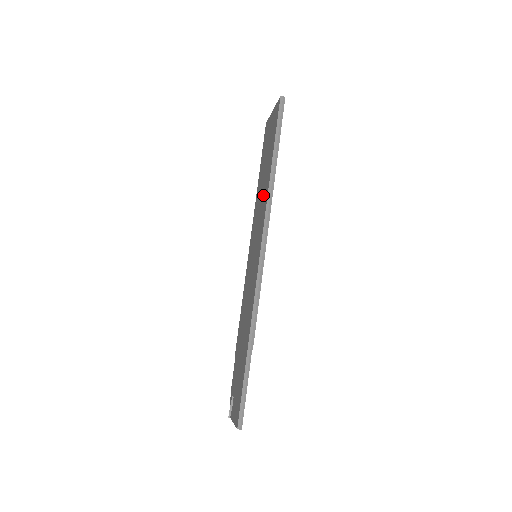
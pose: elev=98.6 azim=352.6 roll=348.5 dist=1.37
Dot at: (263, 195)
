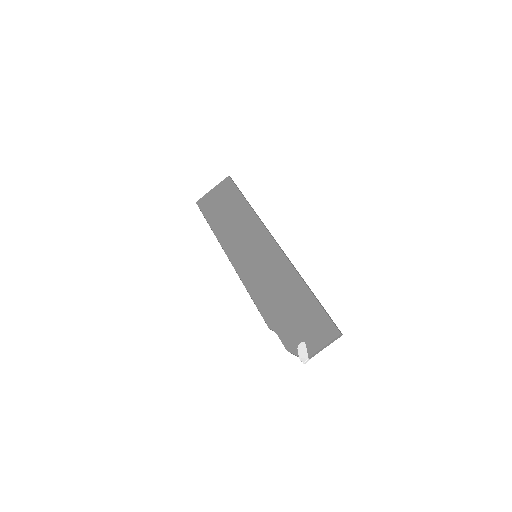
Dot at: (243, 222)
